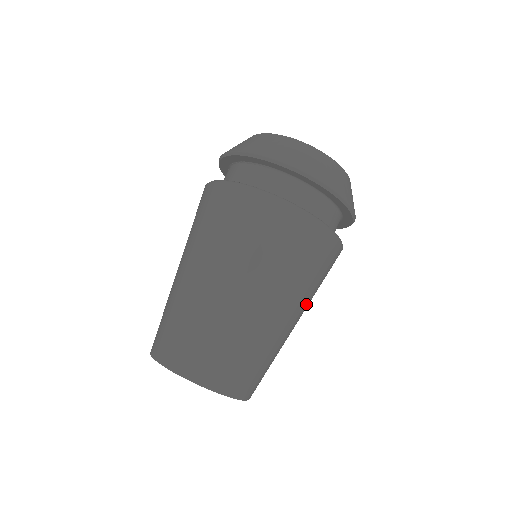
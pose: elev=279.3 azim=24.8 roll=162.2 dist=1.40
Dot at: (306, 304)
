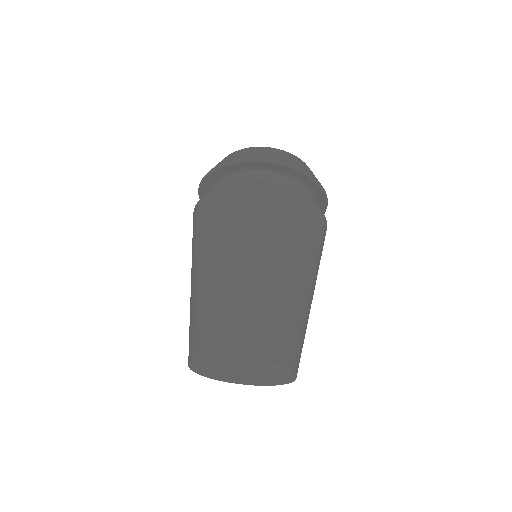
Dot at: (315, 276)
